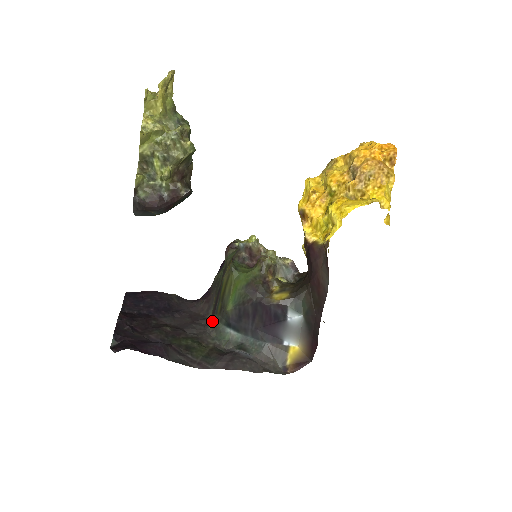
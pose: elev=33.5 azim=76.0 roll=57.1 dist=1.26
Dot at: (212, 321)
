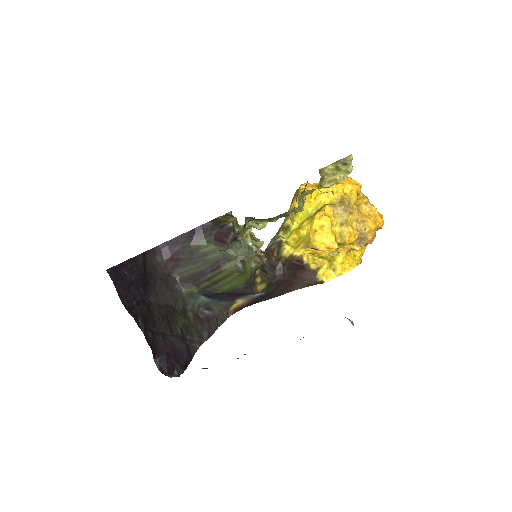
Dot at: (188, 289)
